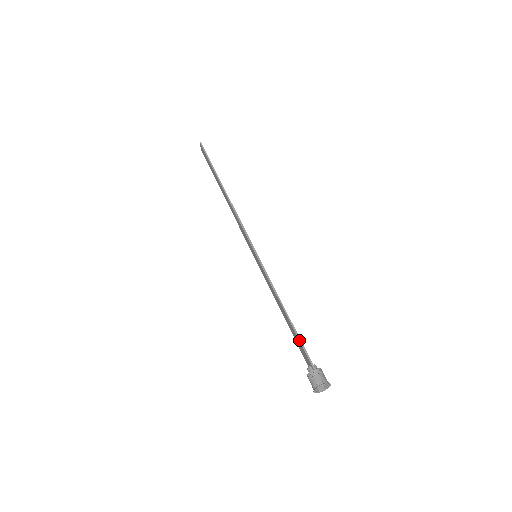
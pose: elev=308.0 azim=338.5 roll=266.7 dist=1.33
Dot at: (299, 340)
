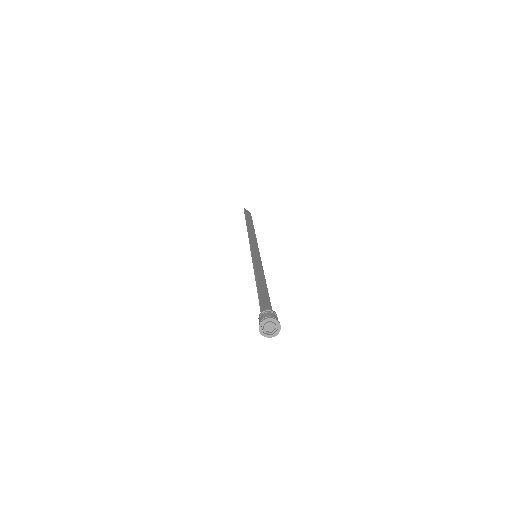
Dot at: (258, 296)
